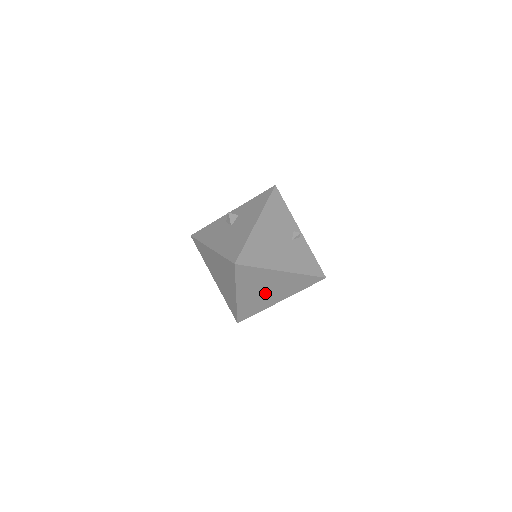
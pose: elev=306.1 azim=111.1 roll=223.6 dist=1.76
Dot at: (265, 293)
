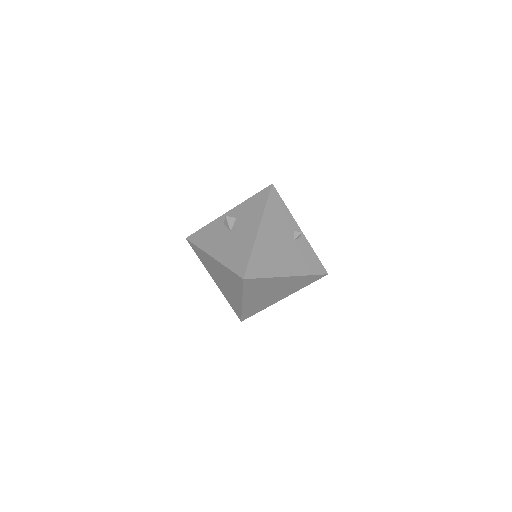
Dot at: (270, 295)
